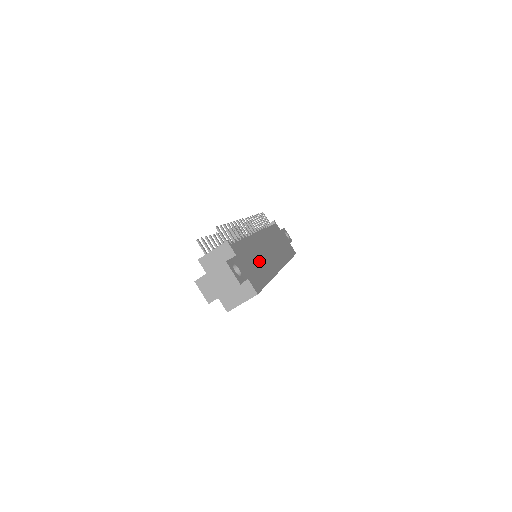
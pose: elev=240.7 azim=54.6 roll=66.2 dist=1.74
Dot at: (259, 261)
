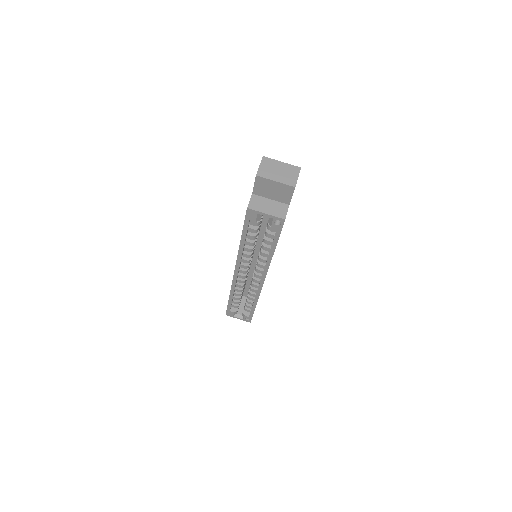
Dot at: occluded
